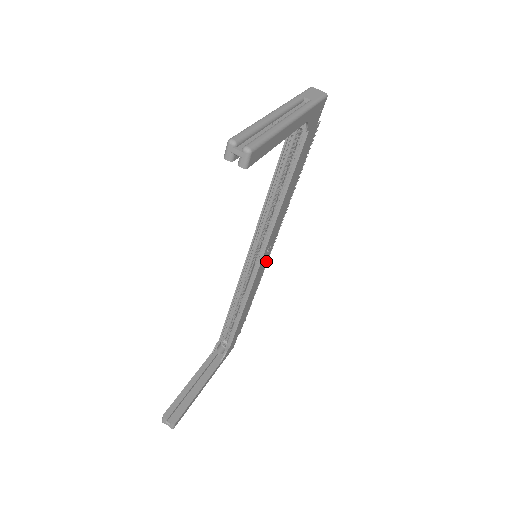
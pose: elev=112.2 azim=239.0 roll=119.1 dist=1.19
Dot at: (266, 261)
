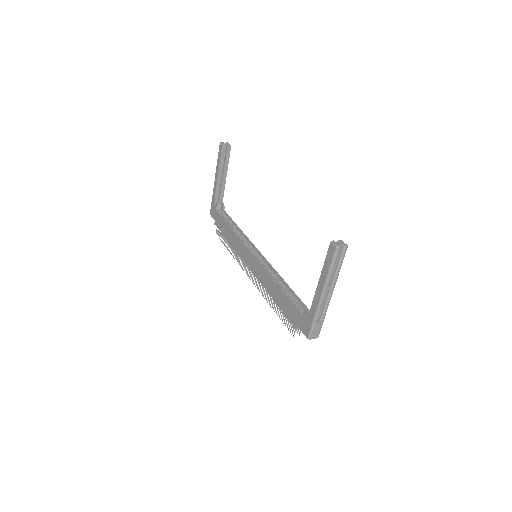
Dot at: occluded
